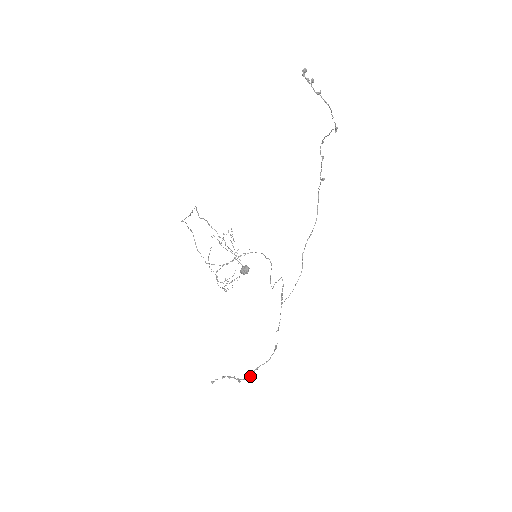
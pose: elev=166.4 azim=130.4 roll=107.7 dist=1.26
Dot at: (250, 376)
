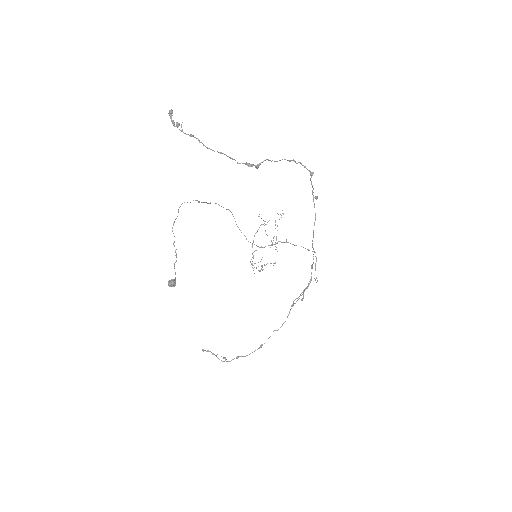
Dot at: (230, 361)
